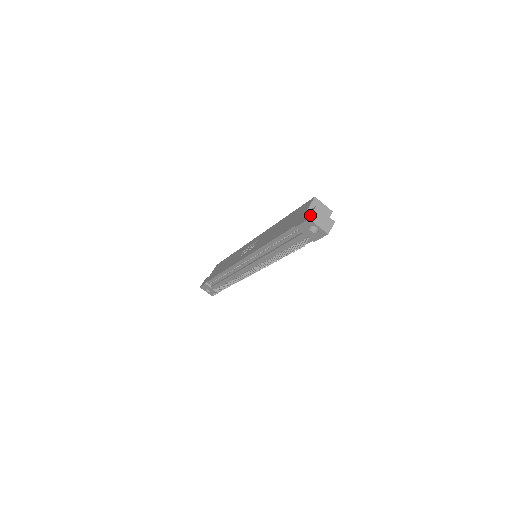
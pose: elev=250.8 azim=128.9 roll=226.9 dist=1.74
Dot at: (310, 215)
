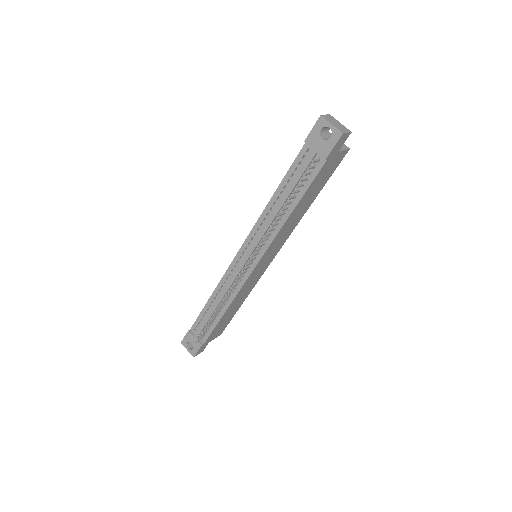
Dot at: (322, 115)
